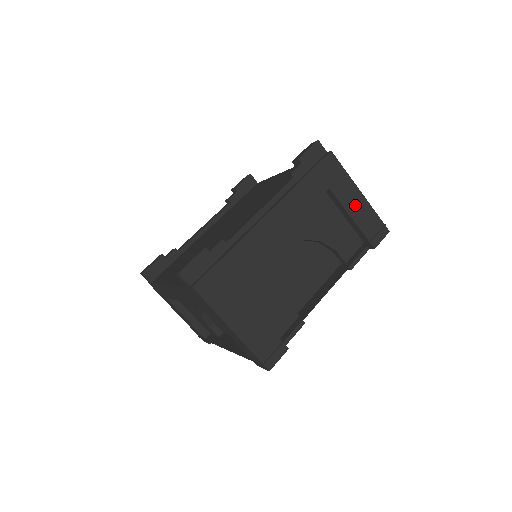
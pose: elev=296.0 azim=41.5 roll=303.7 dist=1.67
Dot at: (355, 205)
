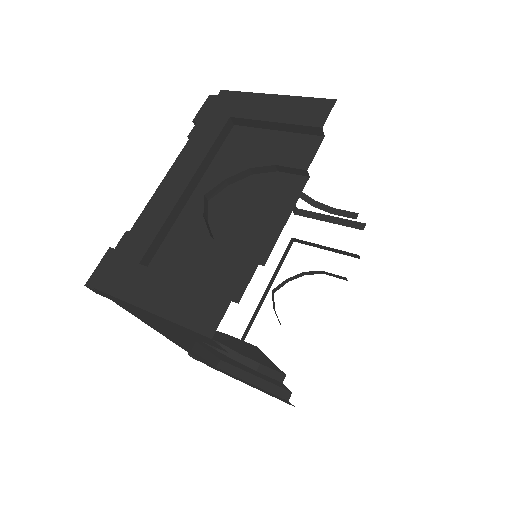
Dot at: (271, 109)
